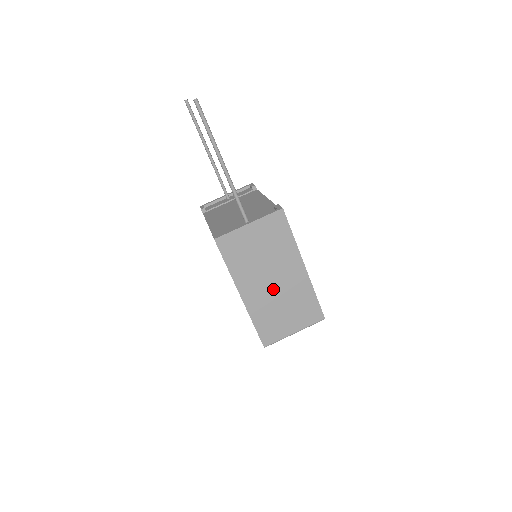
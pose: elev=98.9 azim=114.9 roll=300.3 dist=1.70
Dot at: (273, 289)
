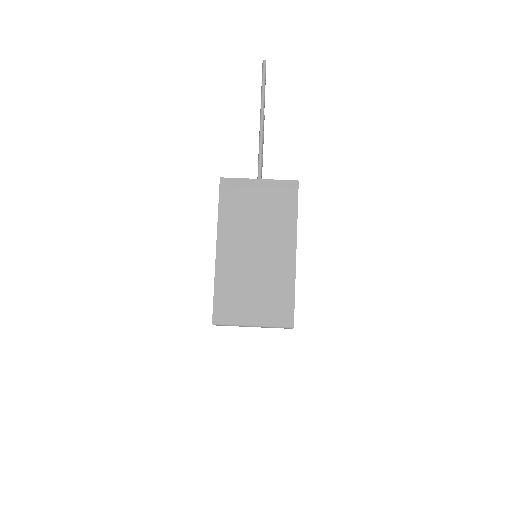
Dot at: (252, 260)
